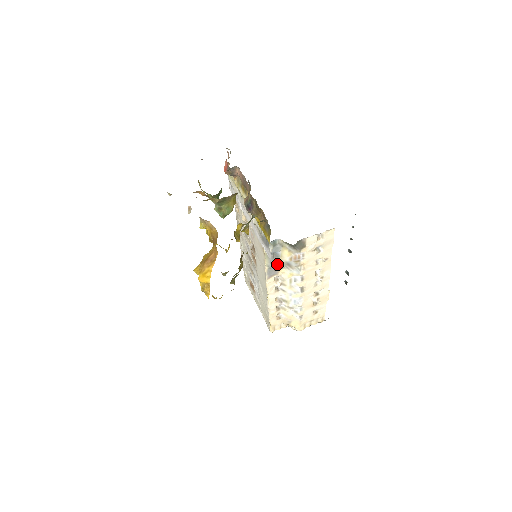
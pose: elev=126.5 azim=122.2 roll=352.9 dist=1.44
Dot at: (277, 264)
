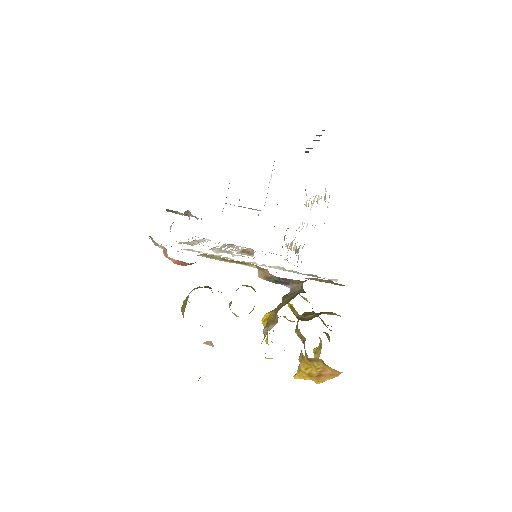
Dot at: (296, 248)
